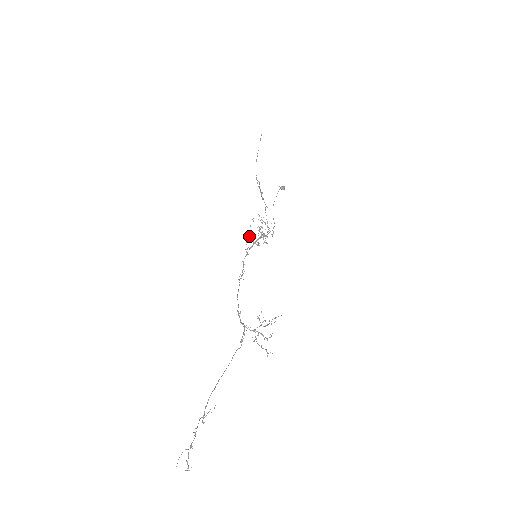
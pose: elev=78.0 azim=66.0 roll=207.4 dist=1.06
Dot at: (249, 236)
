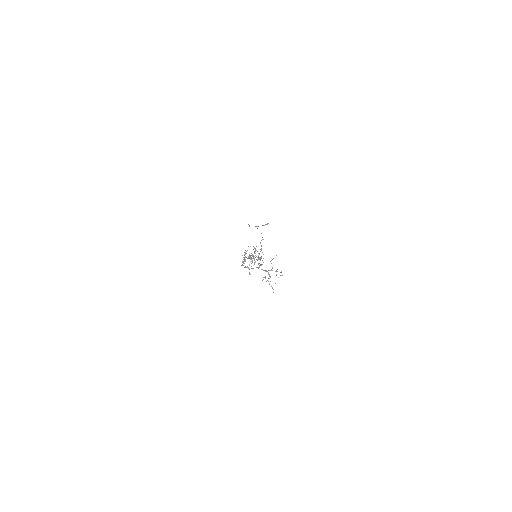
Dot at: occluded
